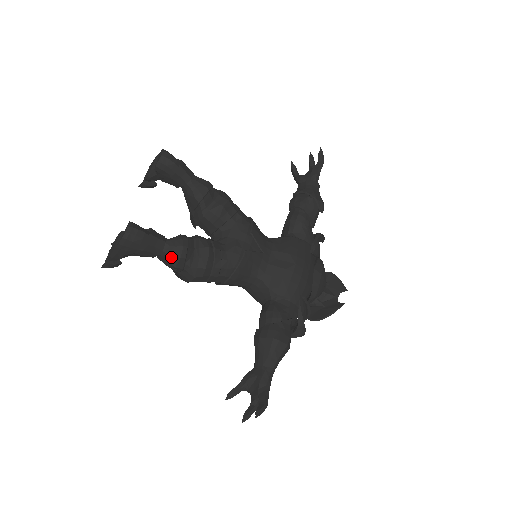
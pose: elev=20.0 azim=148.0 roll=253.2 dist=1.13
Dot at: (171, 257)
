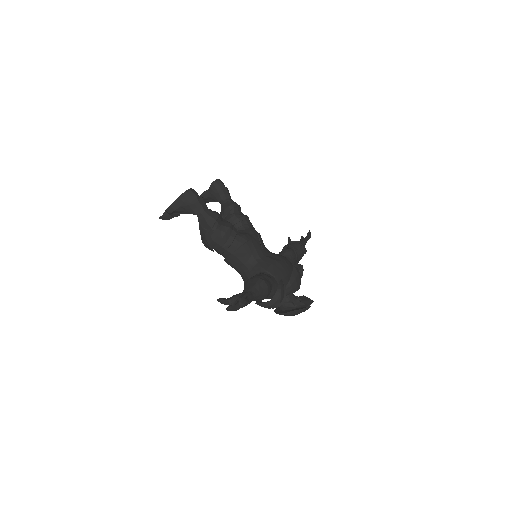
Dot at: (208, 217)
